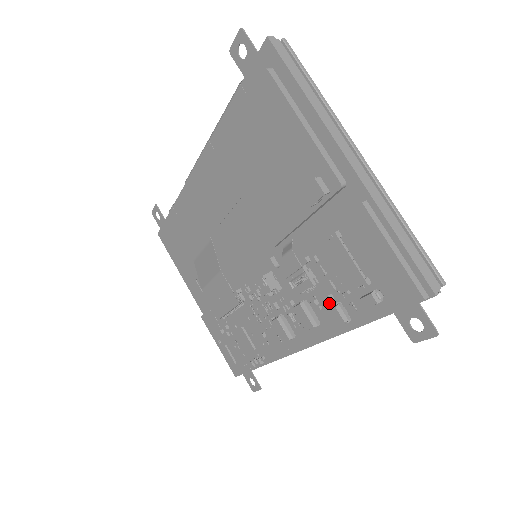
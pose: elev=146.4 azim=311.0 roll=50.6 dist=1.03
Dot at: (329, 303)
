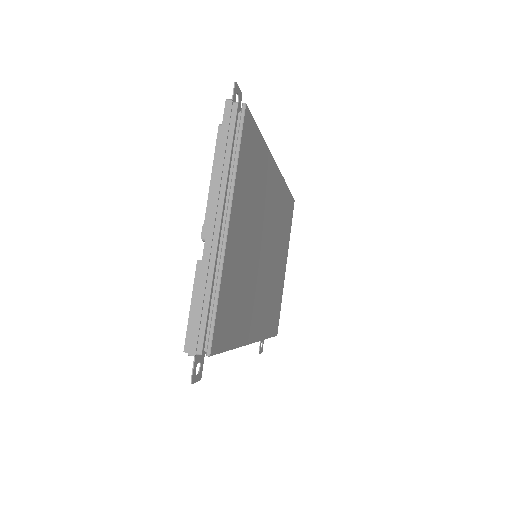
Dot at: occluded
